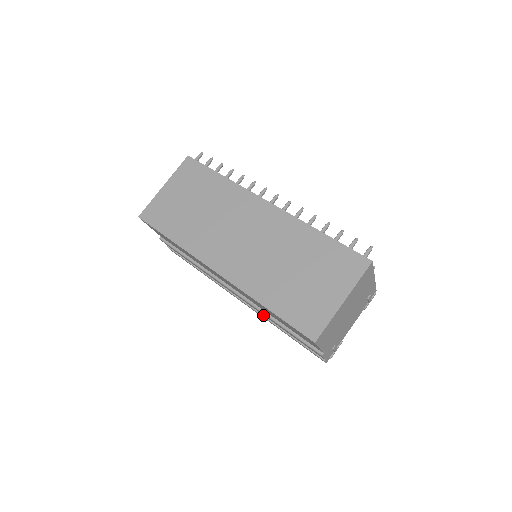
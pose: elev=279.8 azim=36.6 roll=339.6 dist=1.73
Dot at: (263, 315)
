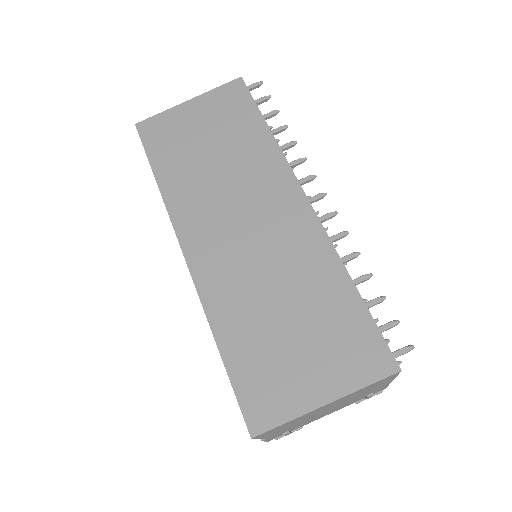
Dot at: occluded
